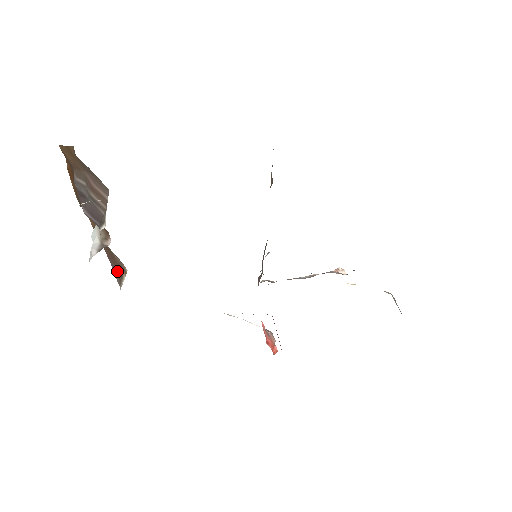
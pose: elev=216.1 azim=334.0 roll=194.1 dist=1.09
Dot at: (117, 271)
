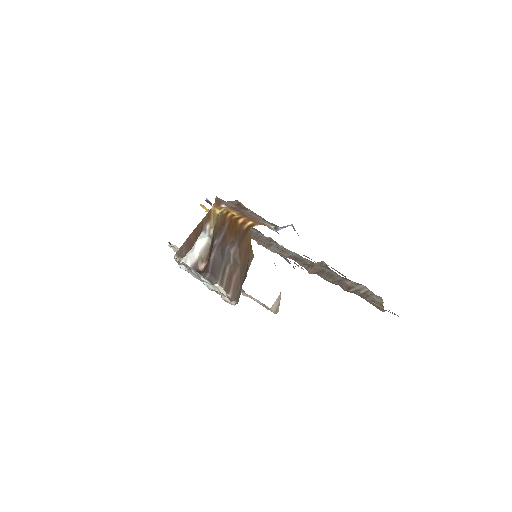
Dot at: (185, 250)
